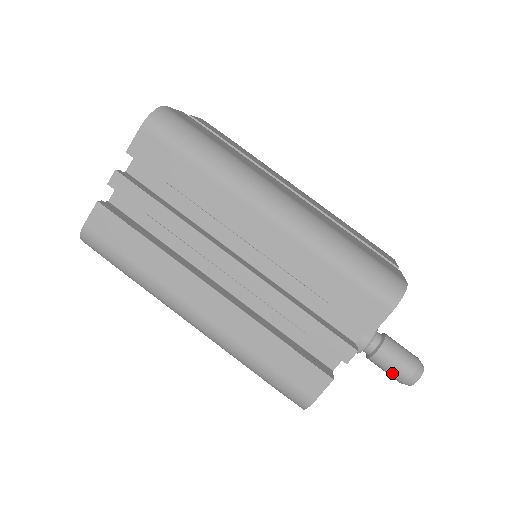
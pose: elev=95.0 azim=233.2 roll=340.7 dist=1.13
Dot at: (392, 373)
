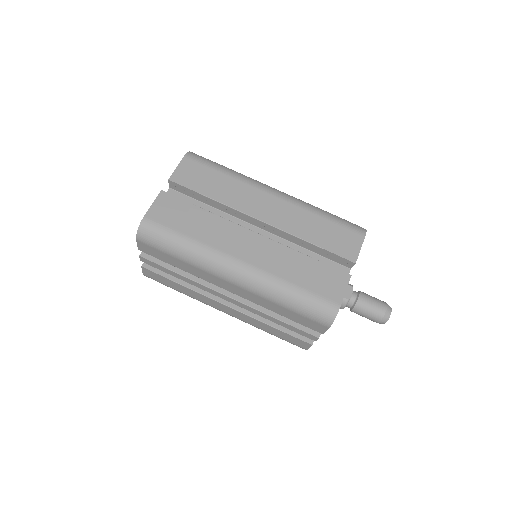
Dot at: (367, 318)
